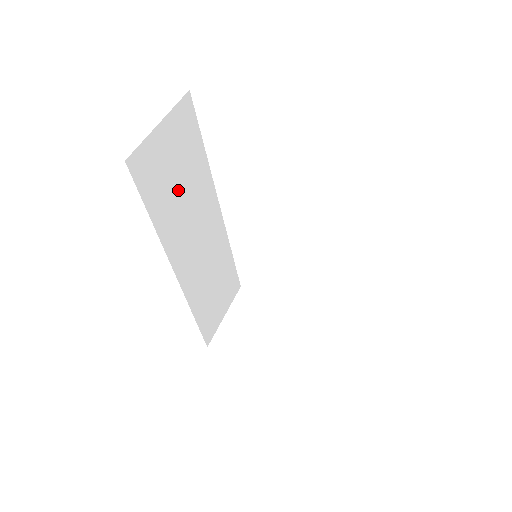
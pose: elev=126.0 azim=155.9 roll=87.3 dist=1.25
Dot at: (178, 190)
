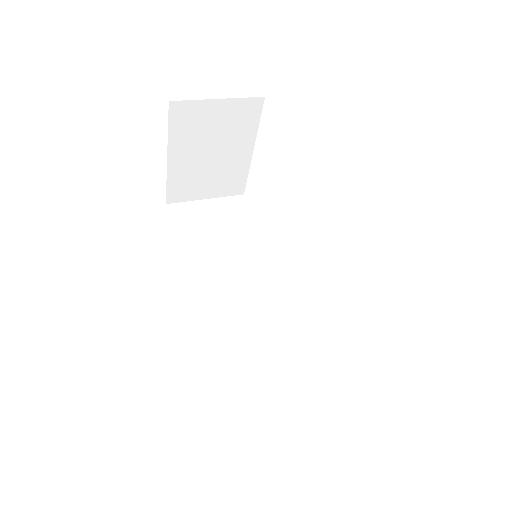
Dot at: (219, 242)
